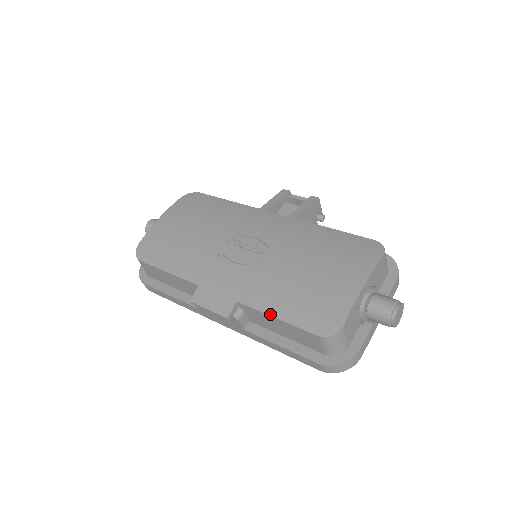
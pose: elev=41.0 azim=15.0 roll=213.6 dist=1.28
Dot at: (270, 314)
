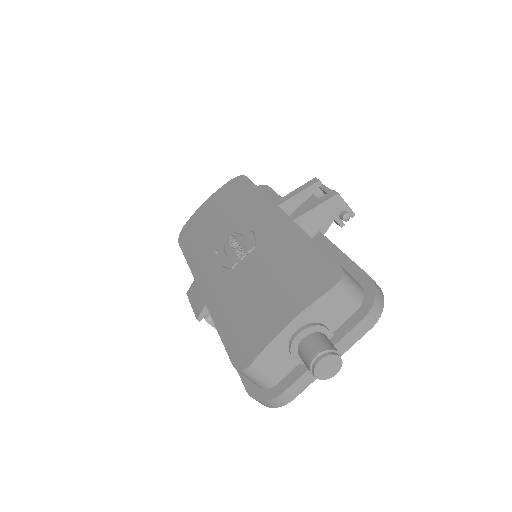
Dot at: (217, 327)
